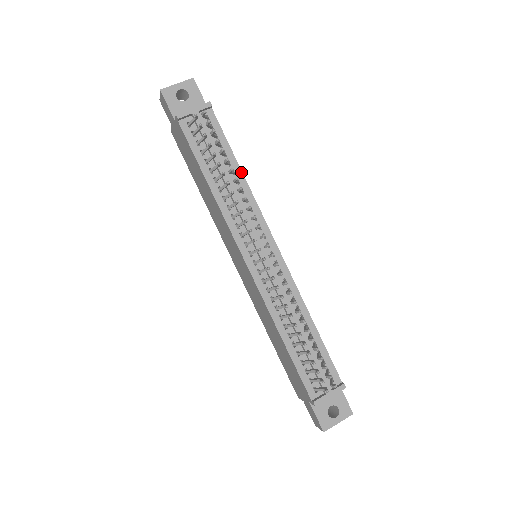
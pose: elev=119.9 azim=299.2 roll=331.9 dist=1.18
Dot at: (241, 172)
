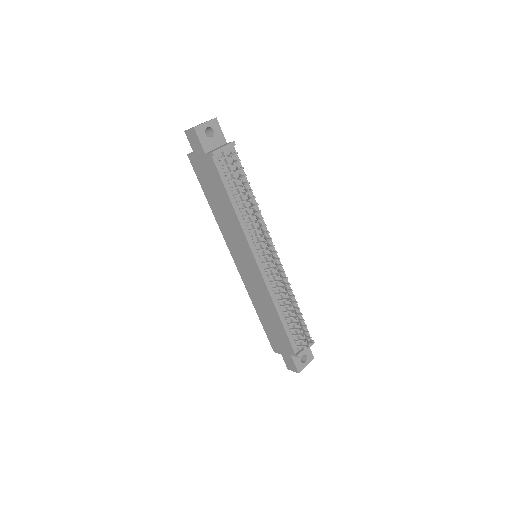
Dot at: occluded
